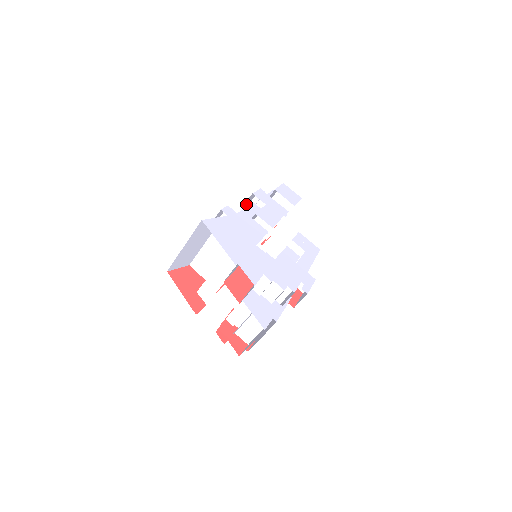
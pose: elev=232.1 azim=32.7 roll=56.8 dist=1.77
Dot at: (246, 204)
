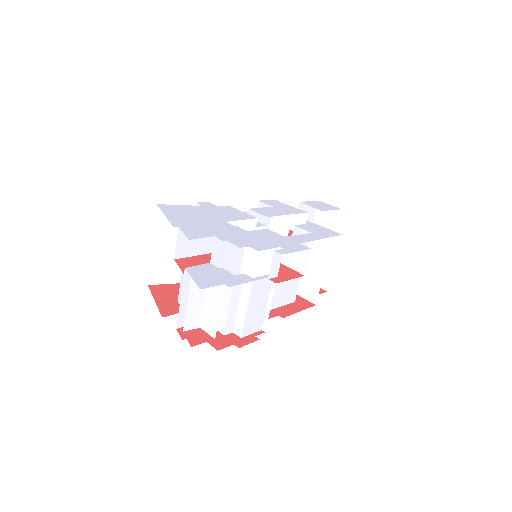
Dot at: occluded
